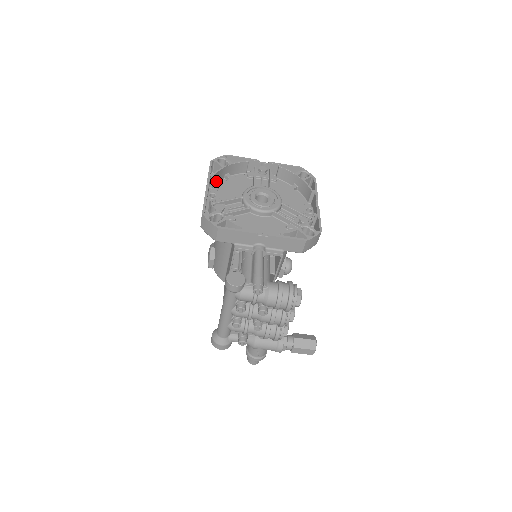
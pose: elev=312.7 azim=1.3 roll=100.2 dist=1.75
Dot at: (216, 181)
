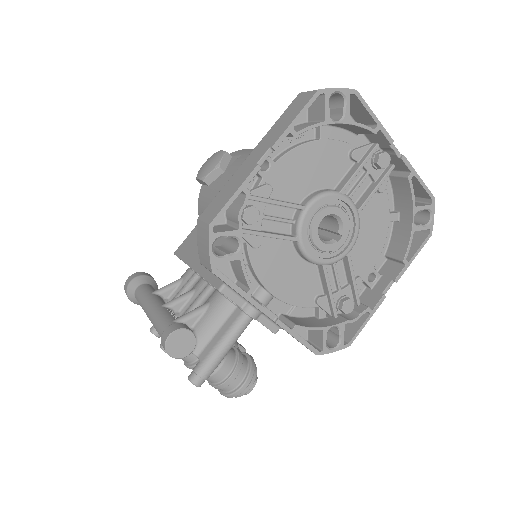
Dot at: occluded
